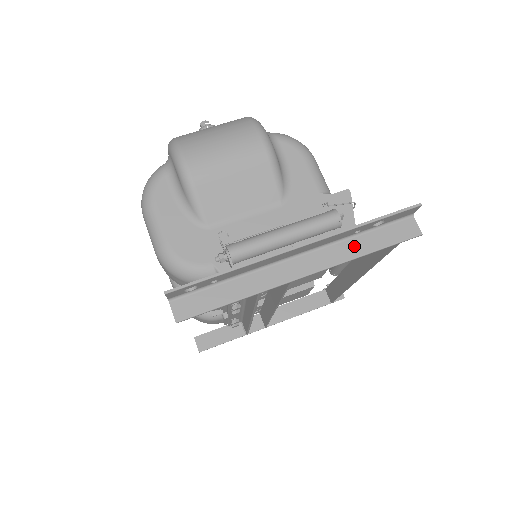
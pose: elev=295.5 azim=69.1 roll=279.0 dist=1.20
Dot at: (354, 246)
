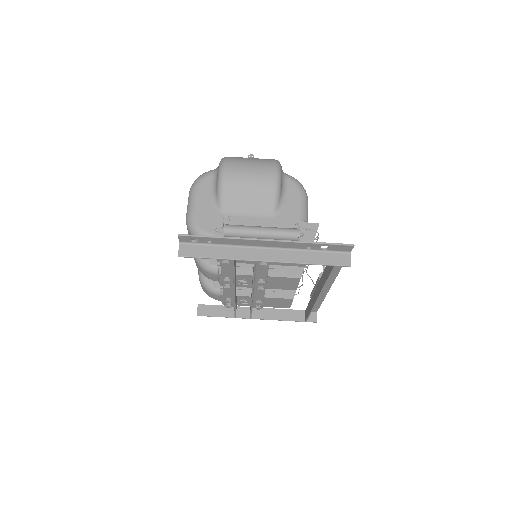
Dot at: (304, 256)
